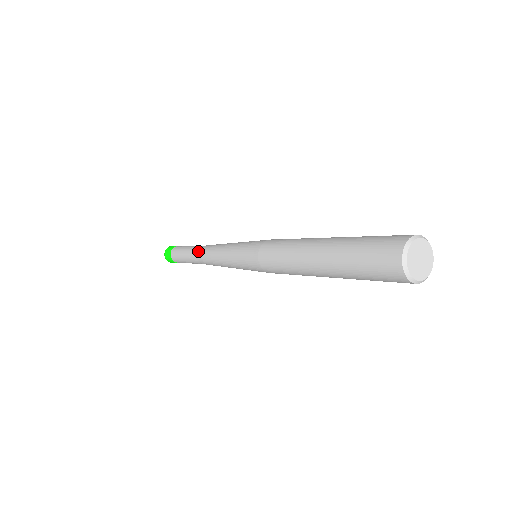
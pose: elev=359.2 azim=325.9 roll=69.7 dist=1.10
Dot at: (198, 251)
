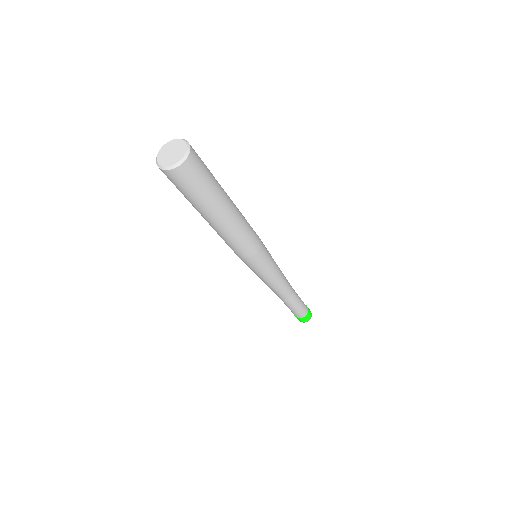
Dot at: occluded
